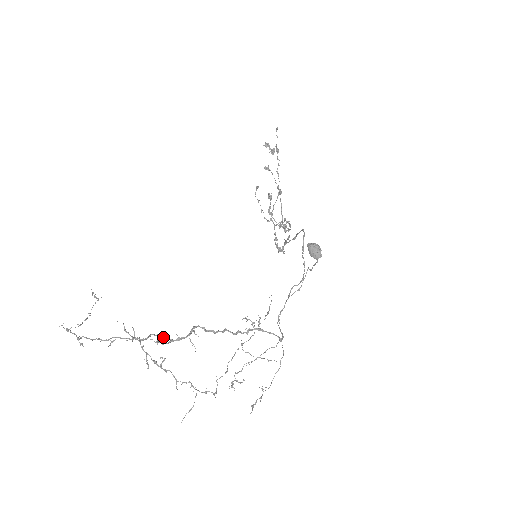
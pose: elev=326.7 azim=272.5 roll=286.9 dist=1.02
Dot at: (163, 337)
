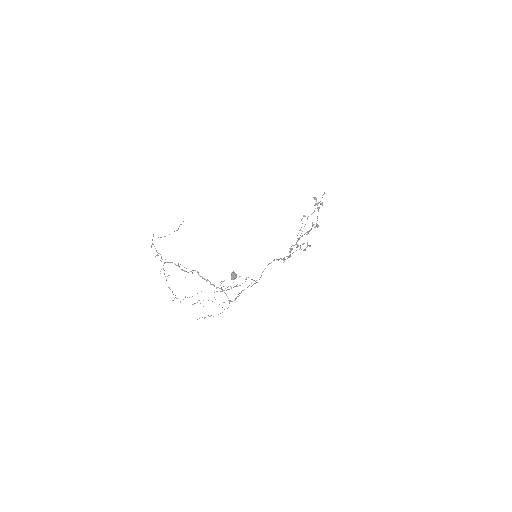
Dot at: (178, 266)
